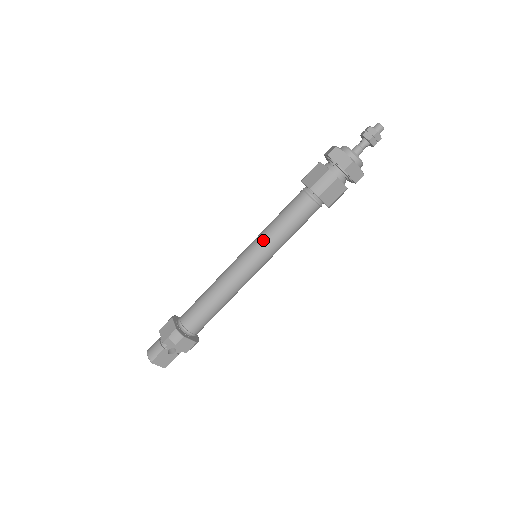
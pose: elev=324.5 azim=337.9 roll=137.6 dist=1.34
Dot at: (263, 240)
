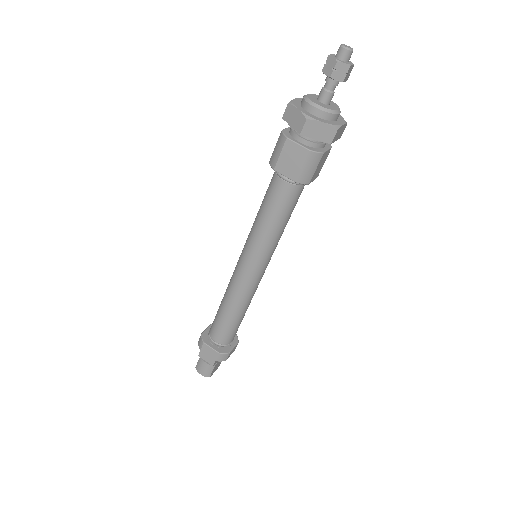
Dot at: (262, 248)
